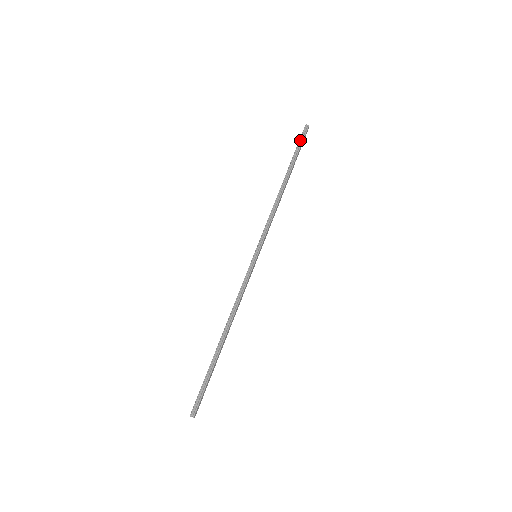
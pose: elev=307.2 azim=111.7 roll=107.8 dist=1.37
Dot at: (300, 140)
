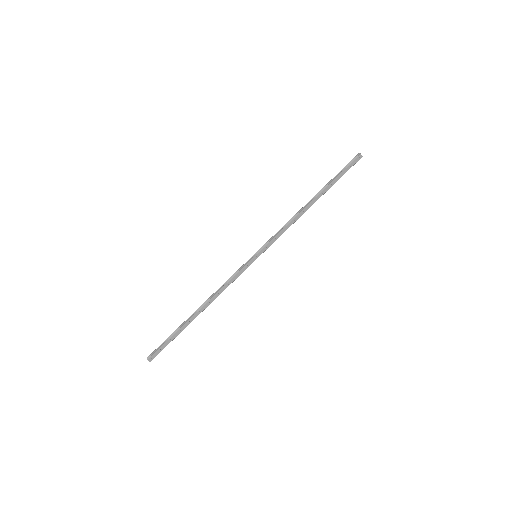
Dot at: (346, 166)
